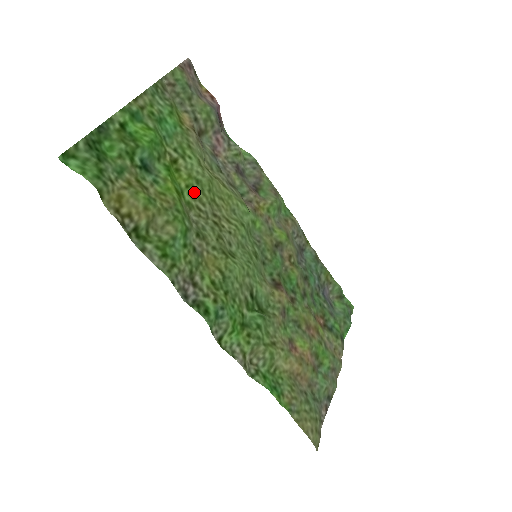
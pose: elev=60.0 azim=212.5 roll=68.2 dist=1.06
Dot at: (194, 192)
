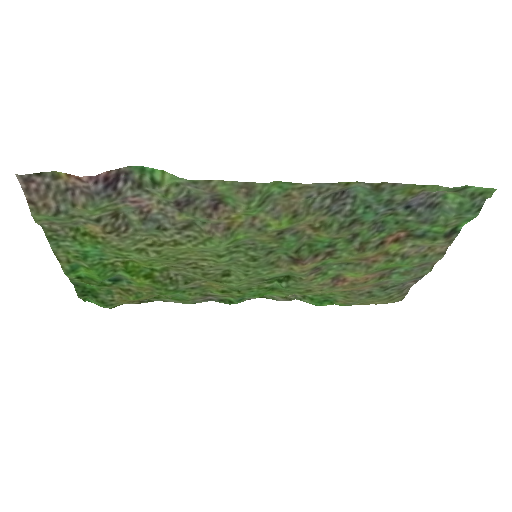
Dot at: (159, 263)
